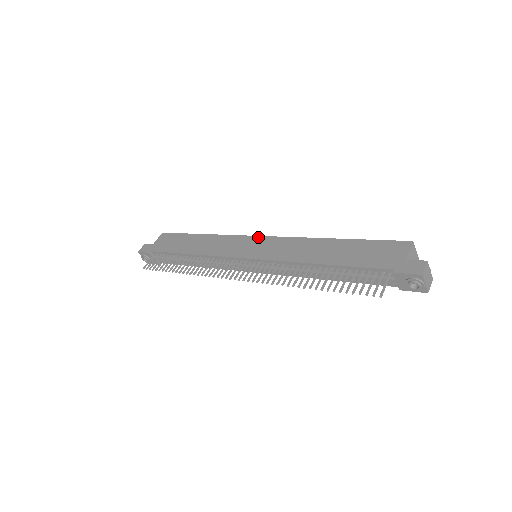
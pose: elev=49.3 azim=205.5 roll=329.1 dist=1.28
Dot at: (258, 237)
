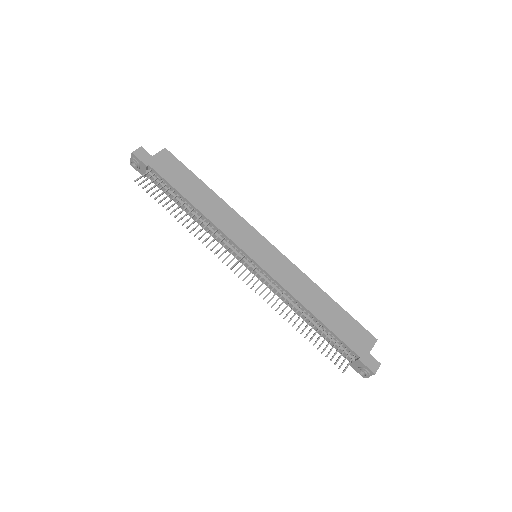
Dot at: (267, 241)
